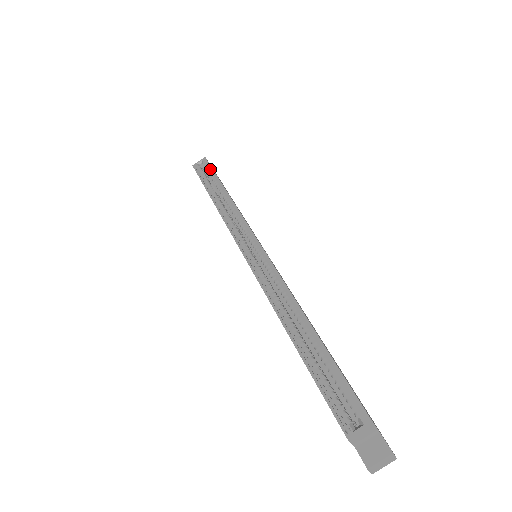
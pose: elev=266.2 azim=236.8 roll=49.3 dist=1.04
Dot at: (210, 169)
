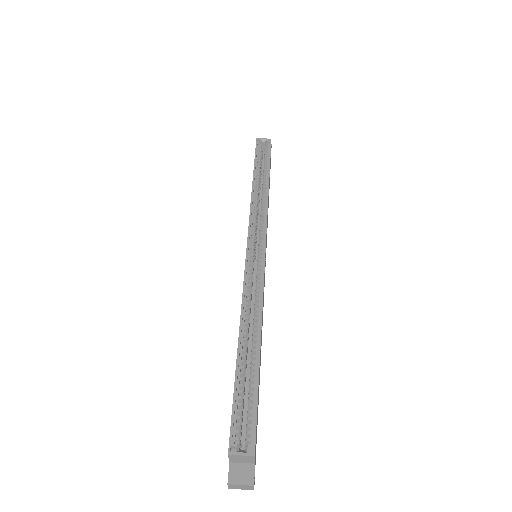
Dot at: (268, 153)
